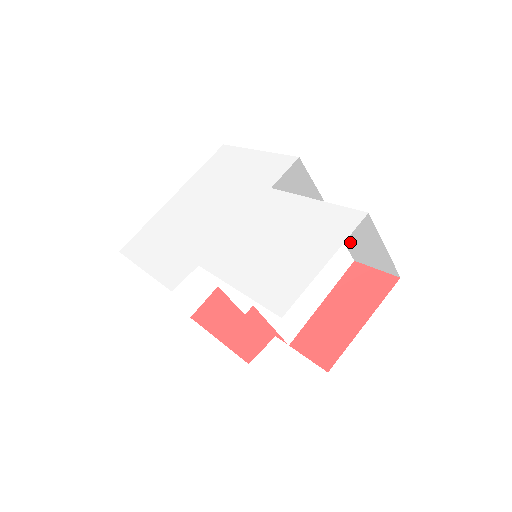
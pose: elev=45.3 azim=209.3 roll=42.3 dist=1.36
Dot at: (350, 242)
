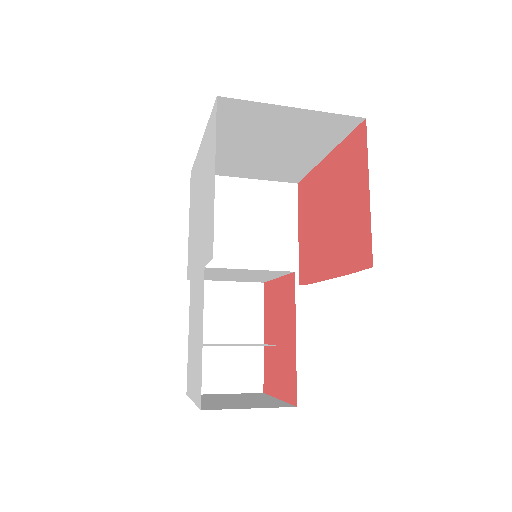
Dot at: occluded
